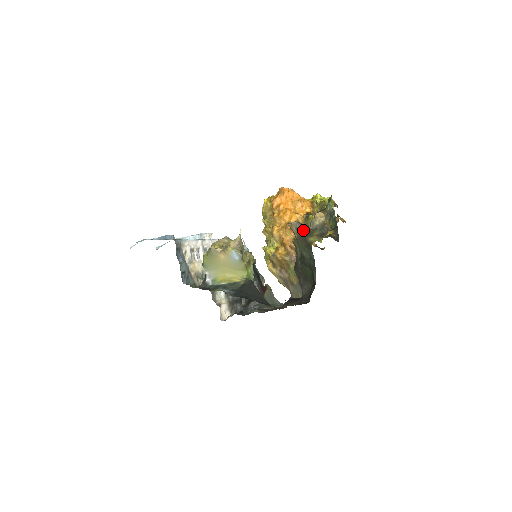
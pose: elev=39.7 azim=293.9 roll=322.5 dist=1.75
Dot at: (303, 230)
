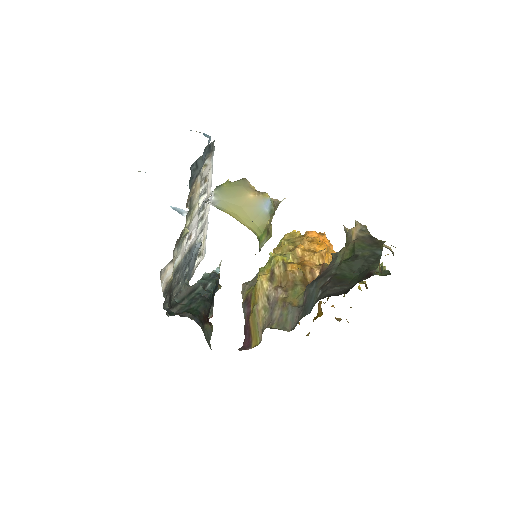
Dot at: occluded
